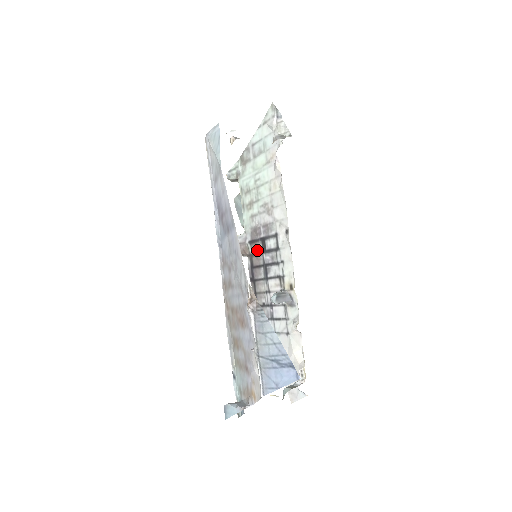
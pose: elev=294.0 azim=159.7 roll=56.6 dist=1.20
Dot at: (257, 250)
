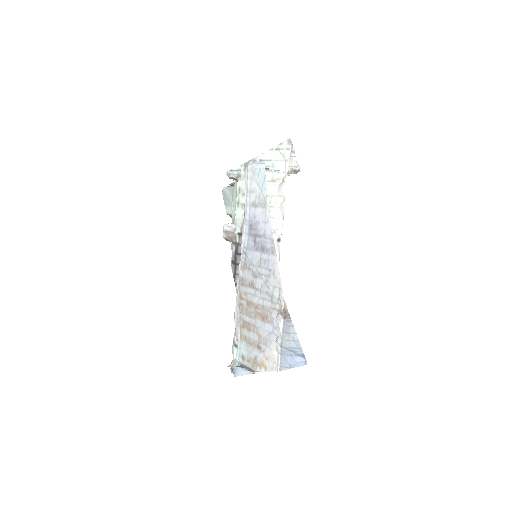
Dot at: occluded
